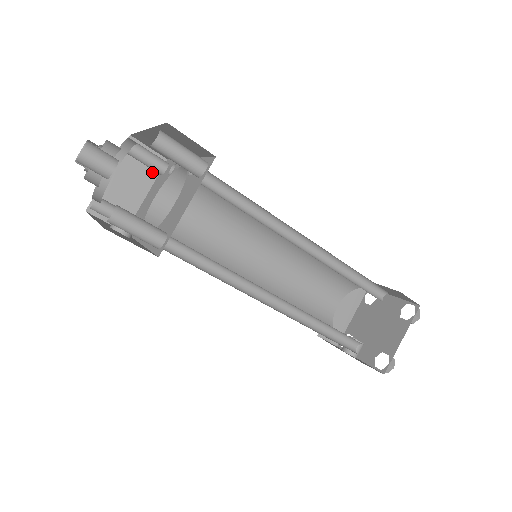
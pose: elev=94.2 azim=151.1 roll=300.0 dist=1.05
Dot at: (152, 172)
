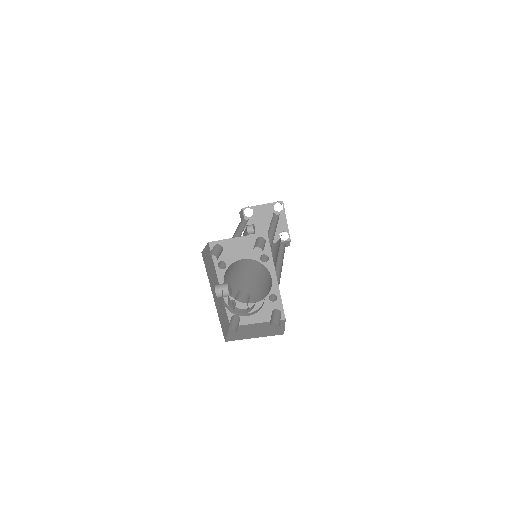
Dot at: (253, 236)
